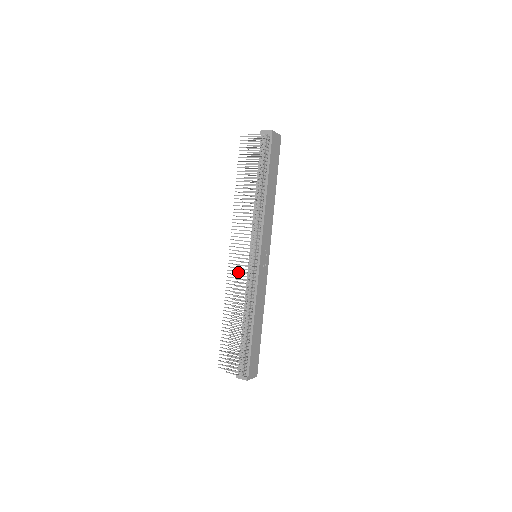
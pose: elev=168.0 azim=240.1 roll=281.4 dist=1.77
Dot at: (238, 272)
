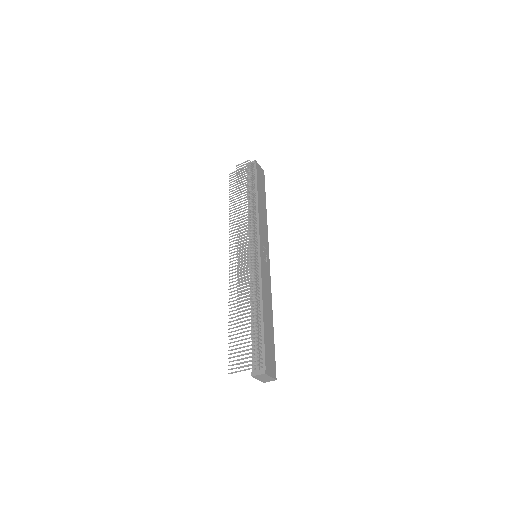
Dot at: (240, 265)
